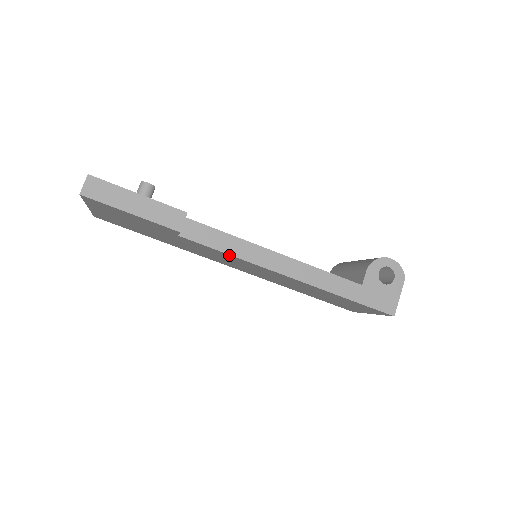
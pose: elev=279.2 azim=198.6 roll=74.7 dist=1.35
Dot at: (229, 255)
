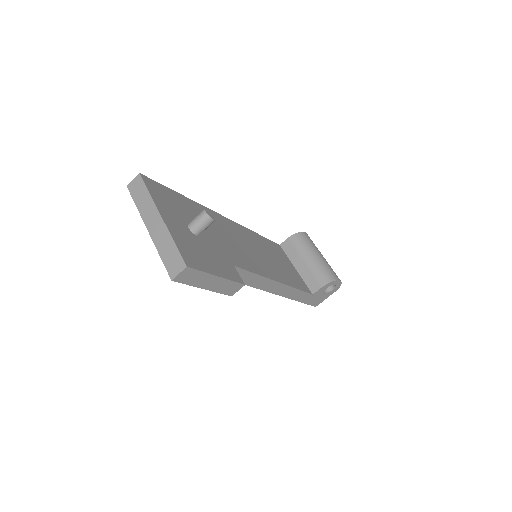
Dot at: occluded
